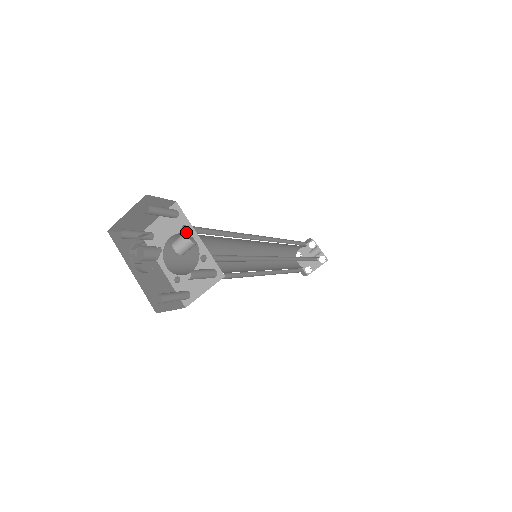
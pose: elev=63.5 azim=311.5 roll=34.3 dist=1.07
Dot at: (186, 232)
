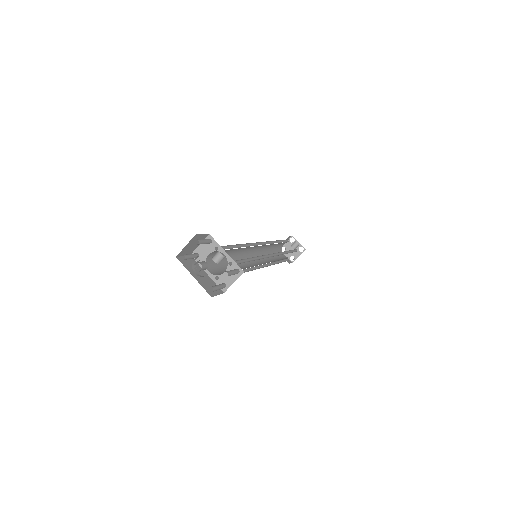
Dot at: (218, 250)
